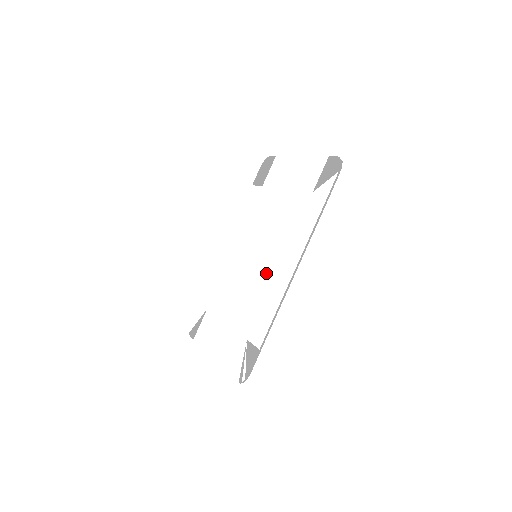
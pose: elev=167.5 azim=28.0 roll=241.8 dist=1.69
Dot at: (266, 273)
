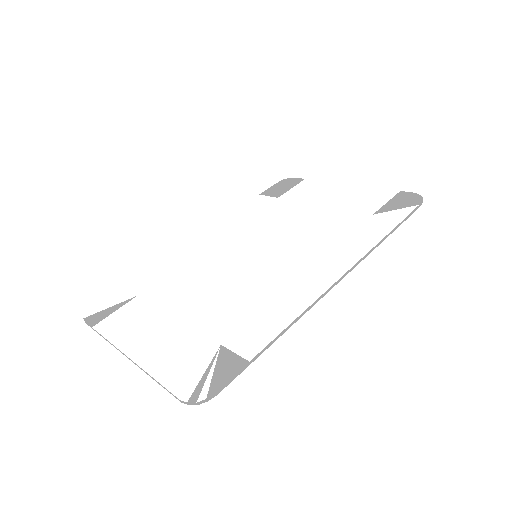
Dot at: (277, 274)
